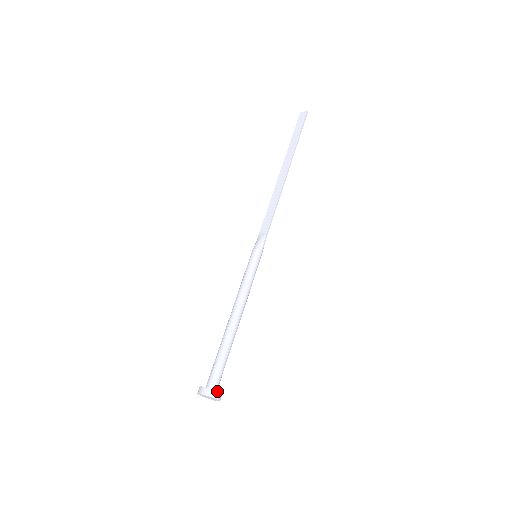
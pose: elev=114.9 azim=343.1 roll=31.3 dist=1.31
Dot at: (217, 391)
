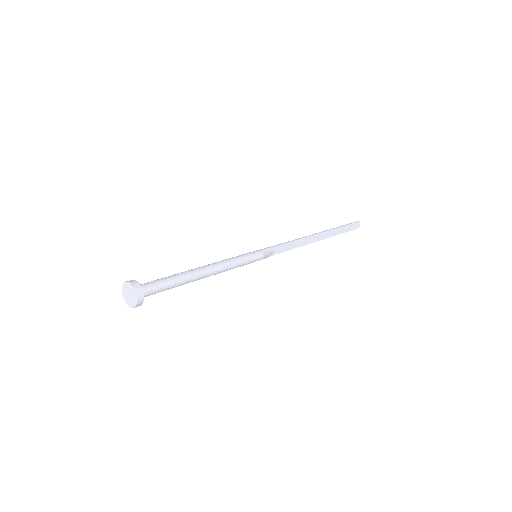
Dot at: (133, 280)
